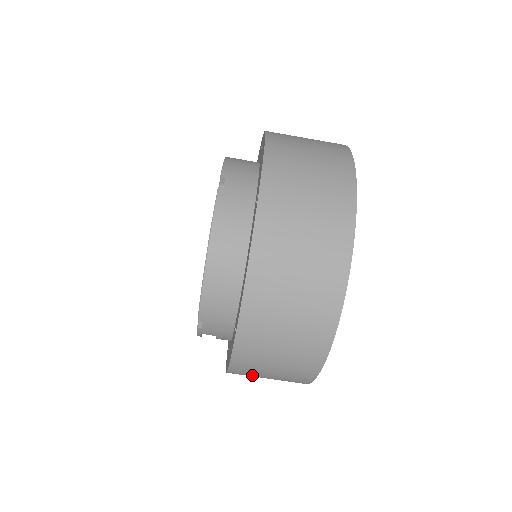
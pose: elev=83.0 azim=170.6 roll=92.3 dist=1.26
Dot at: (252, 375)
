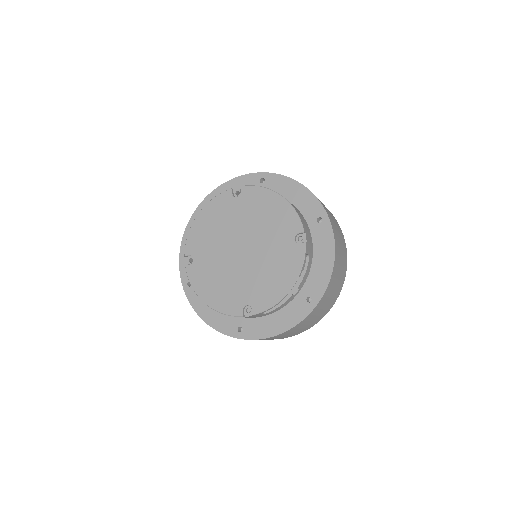
Dot at: (338, 266)
